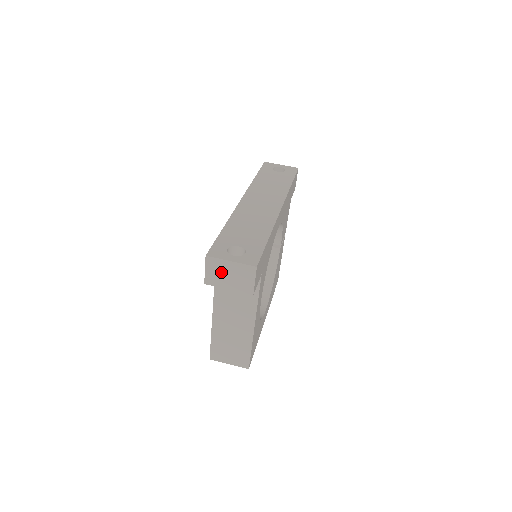
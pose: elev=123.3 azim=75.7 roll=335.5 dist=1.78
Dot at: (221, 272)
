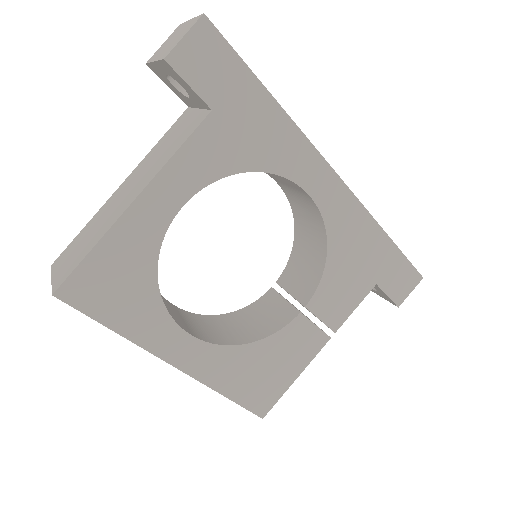
Dot at: (171, 40)
